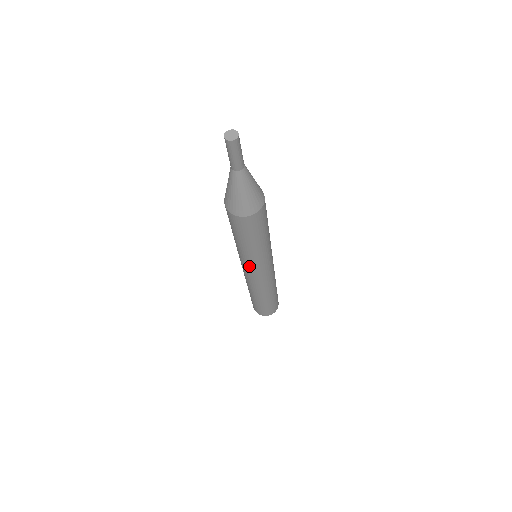
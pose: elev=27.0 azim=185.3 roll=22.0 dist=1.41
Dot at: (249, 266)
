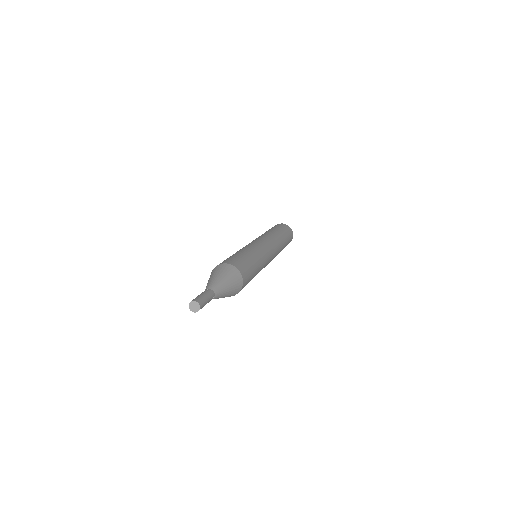
Dot at: occluded
